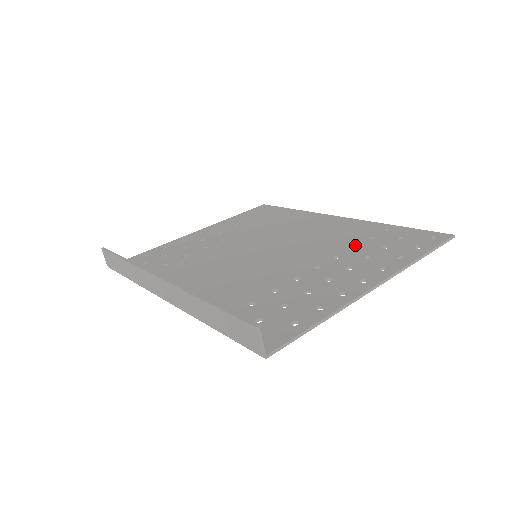
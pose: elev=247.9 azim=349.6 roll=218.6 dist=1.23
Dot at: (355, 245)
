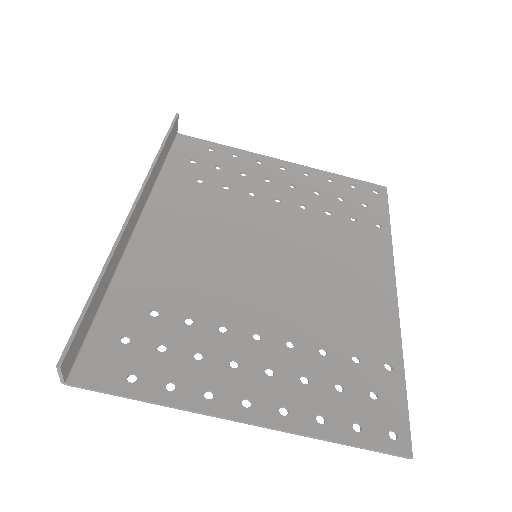
Dot at: (328, 349)
